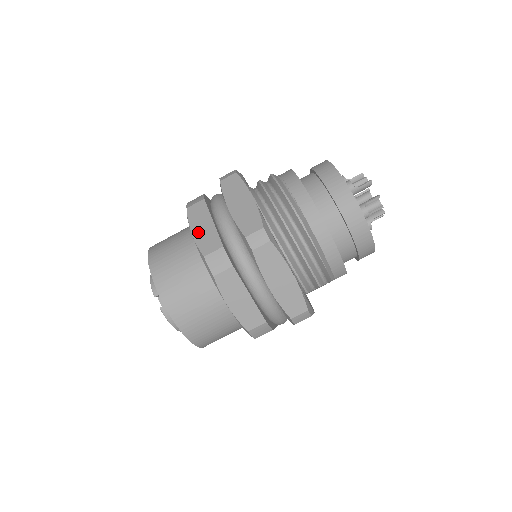
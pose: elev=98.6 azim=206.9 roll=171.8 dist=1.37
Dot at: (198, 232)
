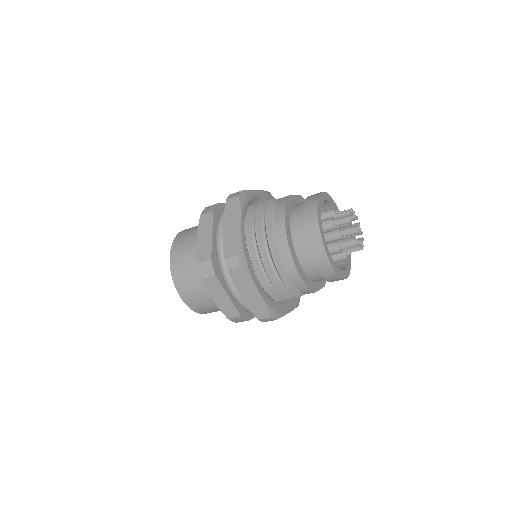
Dot at: (200, 240)
